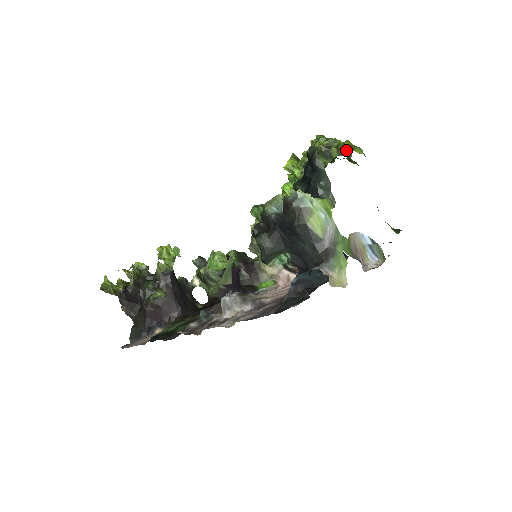
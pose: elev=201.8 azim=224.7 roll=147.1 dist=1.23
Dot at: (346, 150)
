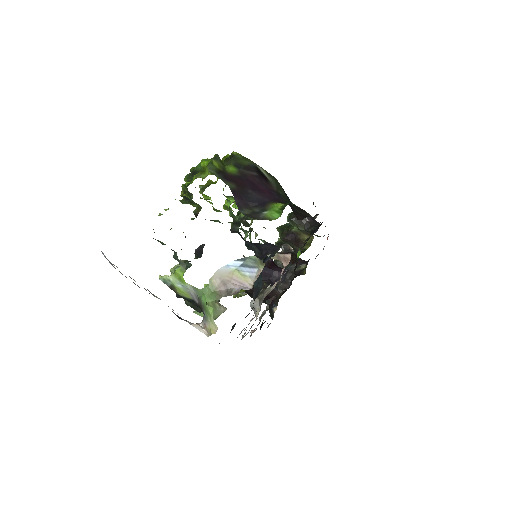
Dot at: (189, 193)
